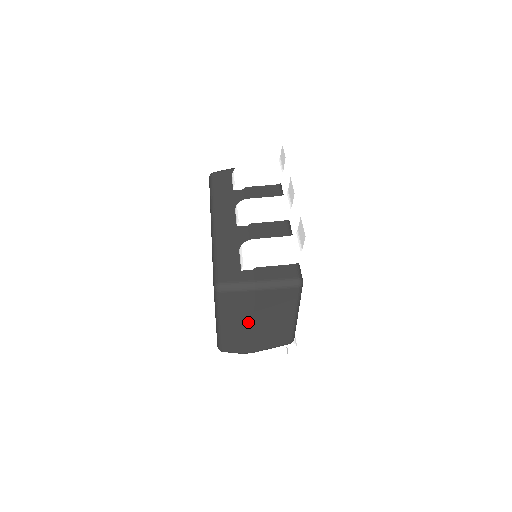
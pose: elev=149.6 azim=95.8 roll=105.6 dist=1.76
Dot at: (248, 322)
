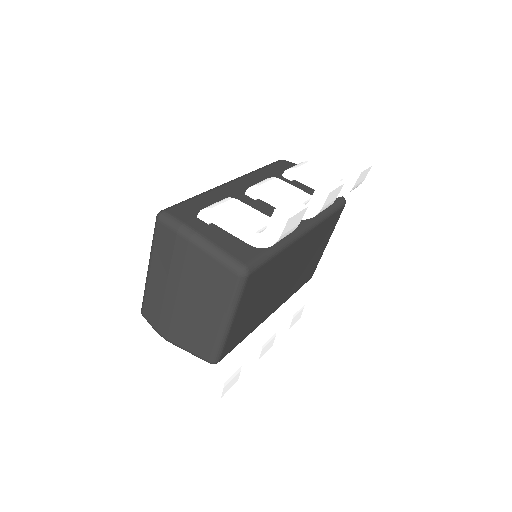
Dot at: (172, 287)
